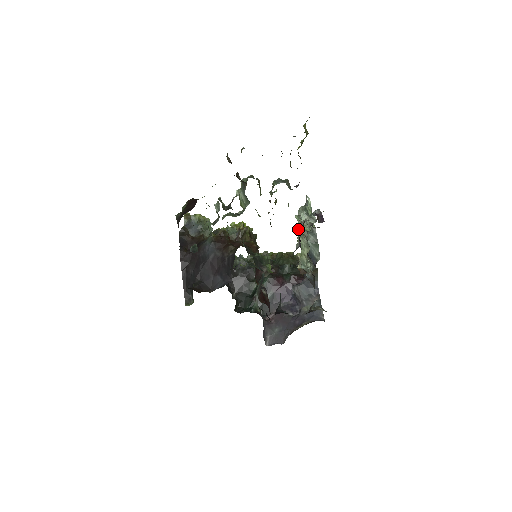
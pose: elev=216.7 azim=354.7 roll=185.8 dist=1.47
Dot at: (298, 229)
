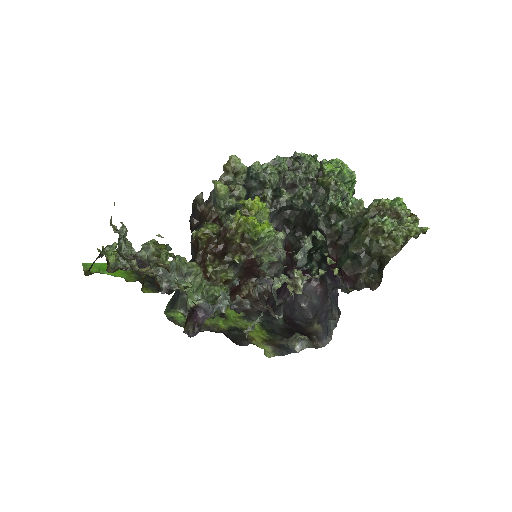
Dot at: occluded
